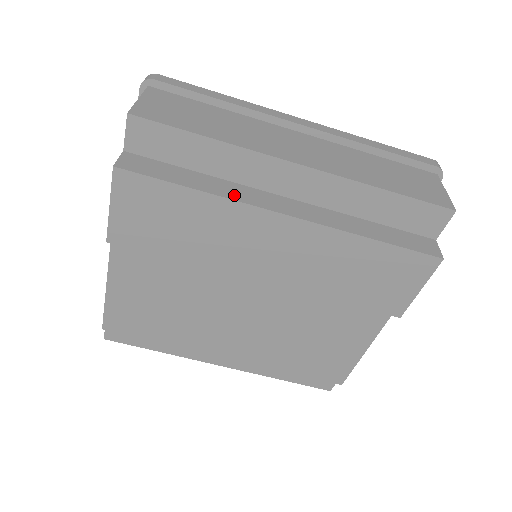
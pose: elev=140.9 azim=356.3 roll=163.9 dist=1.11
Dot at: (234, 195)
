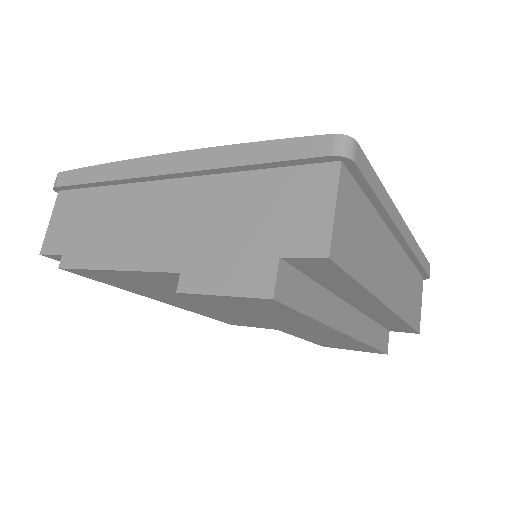
Dot at: (330, 317)
